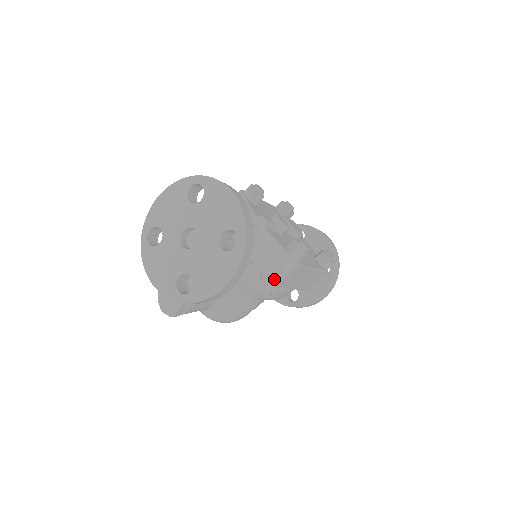
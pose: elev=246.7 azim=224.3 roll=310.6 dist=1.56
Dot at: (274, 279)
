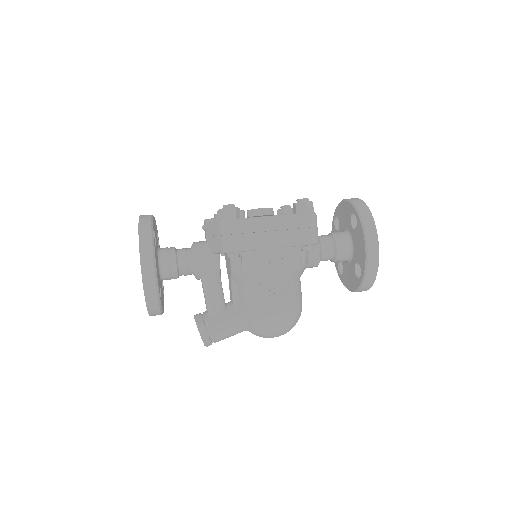
Dot at: (224, 247)
